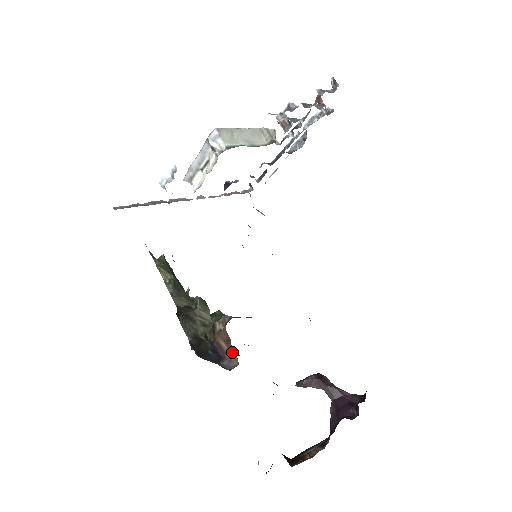
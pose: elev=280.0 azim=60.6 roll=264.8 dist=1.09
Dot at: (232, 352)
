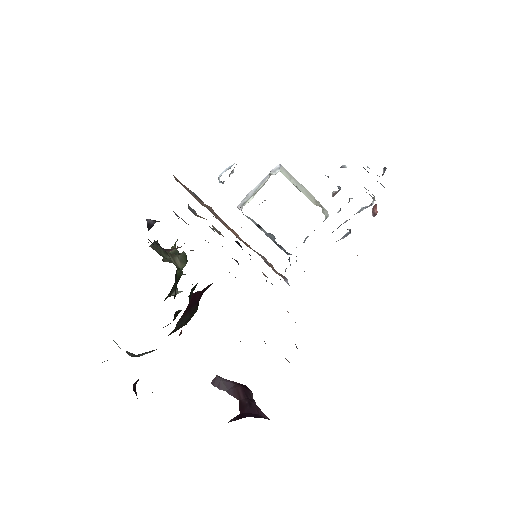
Dot at: occluded
